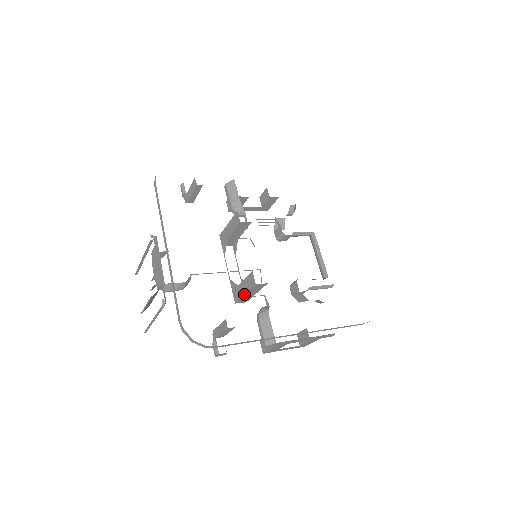
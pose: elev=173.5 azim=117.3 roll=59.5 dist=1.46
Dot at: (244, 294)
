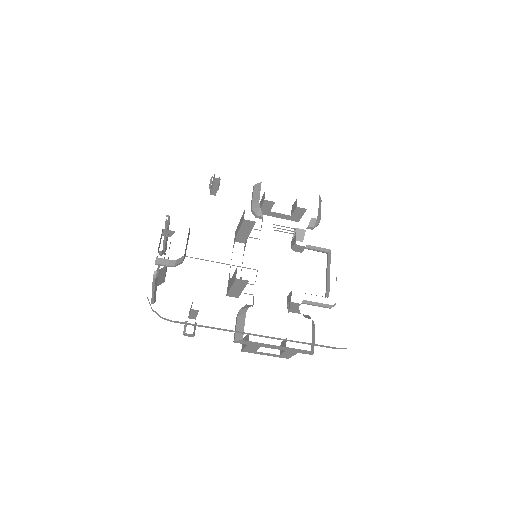
Dot at: (230, 287)
